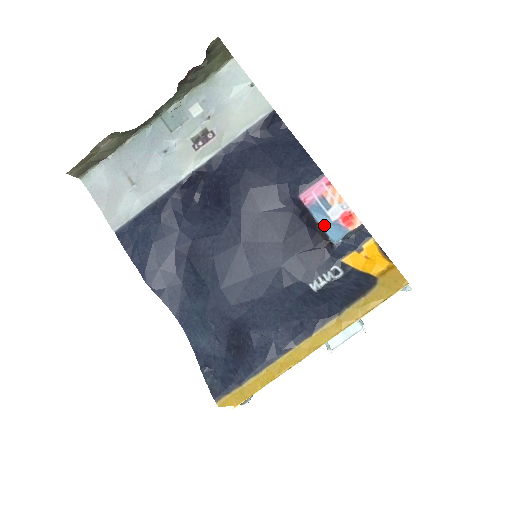
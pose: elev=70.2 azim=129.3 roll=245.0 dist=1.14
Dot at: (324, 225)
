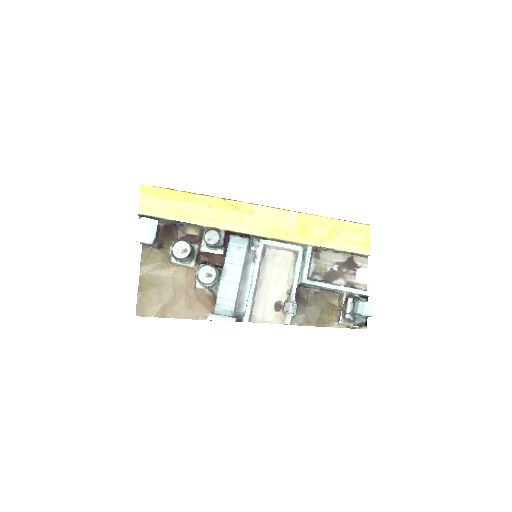
Dot at: occluded
